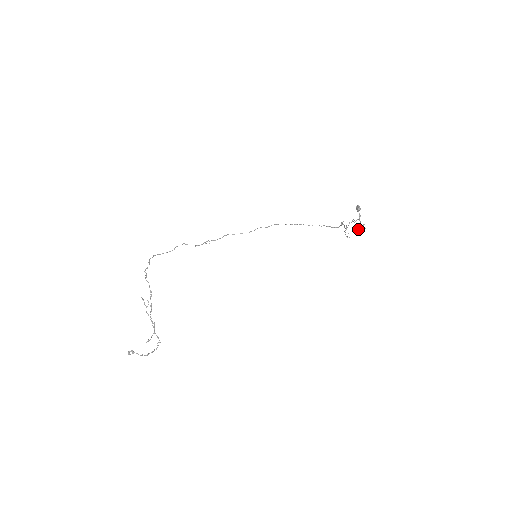
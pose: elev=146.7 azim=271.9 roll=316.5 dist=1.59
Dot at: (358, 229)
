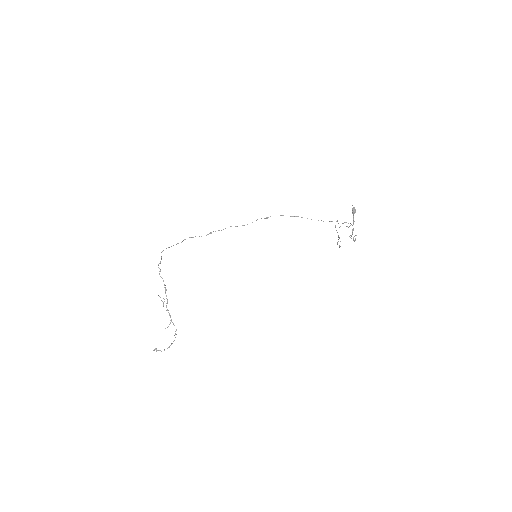
Dot at: (350, 237)
